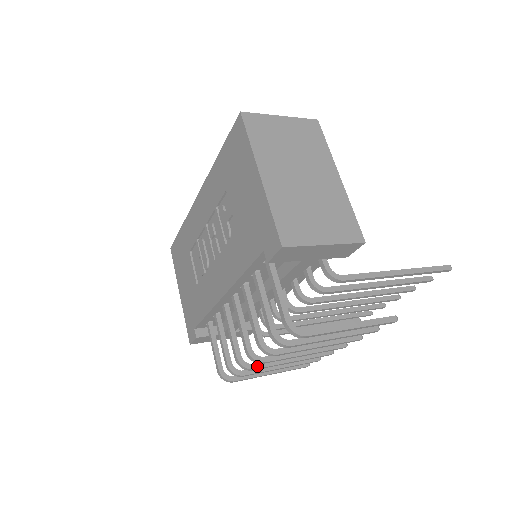
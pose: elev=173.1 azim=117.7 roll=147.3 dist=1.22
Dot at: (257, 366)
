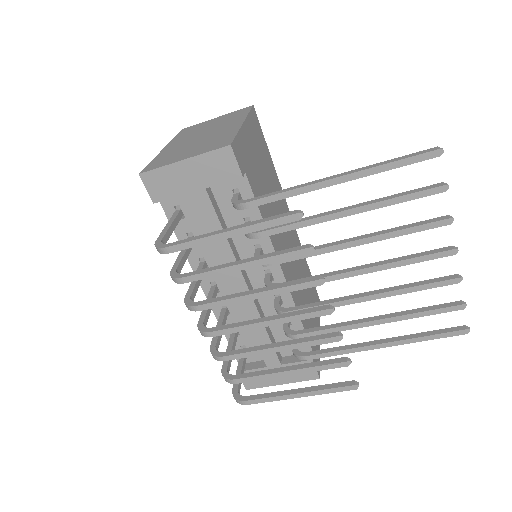
Dot at: (228, 353)
